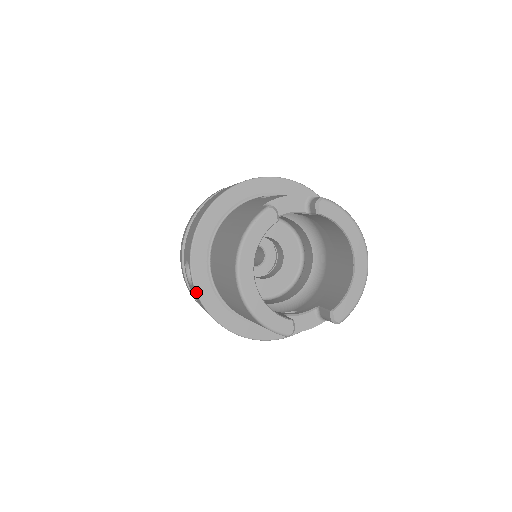
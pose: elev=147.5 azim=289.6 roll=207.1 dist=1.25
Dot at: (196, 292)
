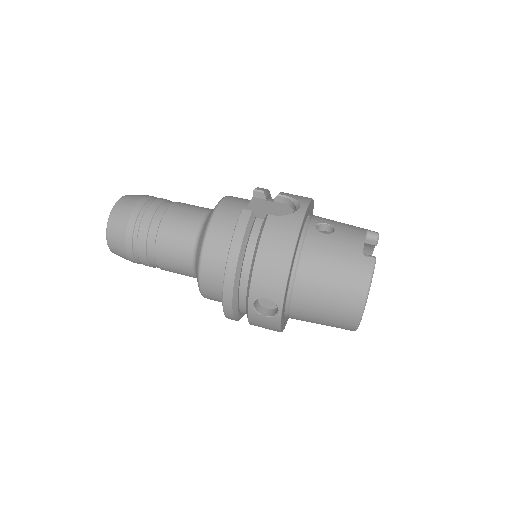
Dot at: occluded
